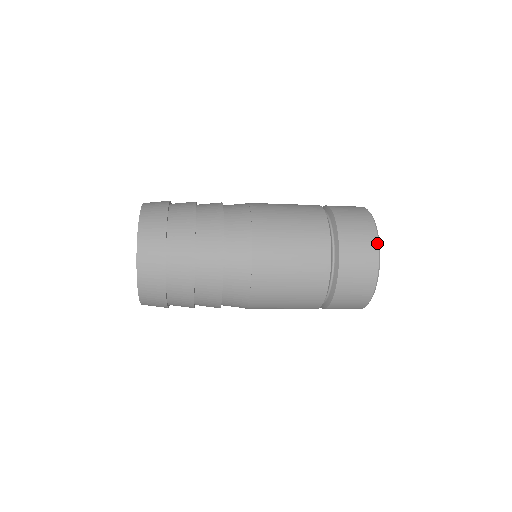
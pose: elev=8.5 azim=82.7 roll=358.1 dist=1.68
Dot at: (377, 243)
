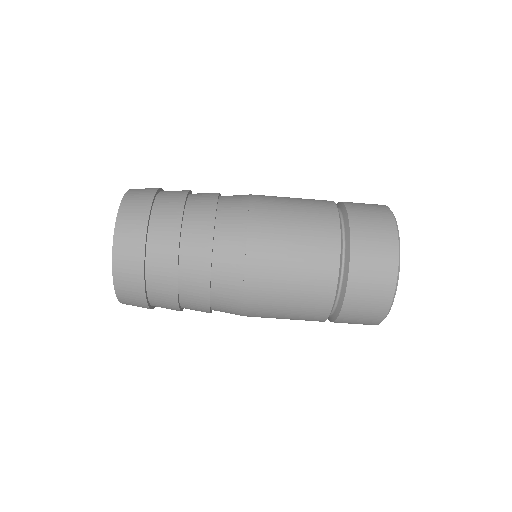
Dot at: (395, 227)
